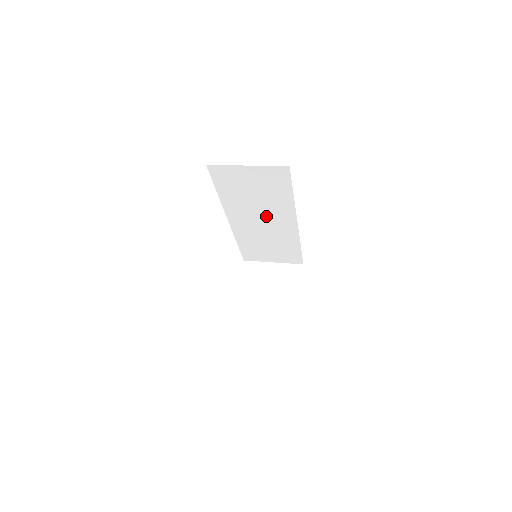
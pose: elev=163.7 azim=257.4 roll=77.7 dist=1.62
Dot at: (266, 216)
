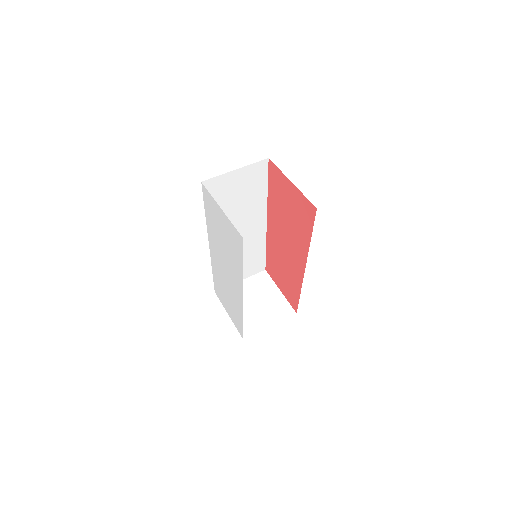
Dot at: (242, 224)
